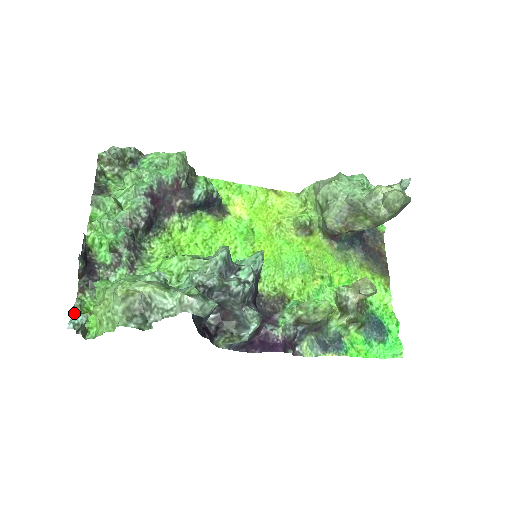
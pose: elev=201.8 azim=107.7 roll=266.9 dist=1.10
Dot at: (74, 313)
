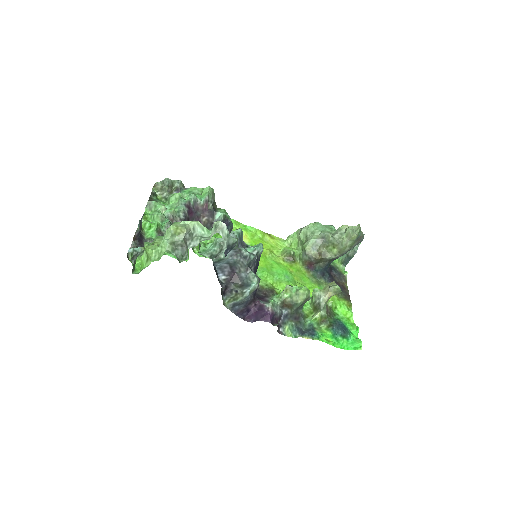
Dot at: (127, 257)
